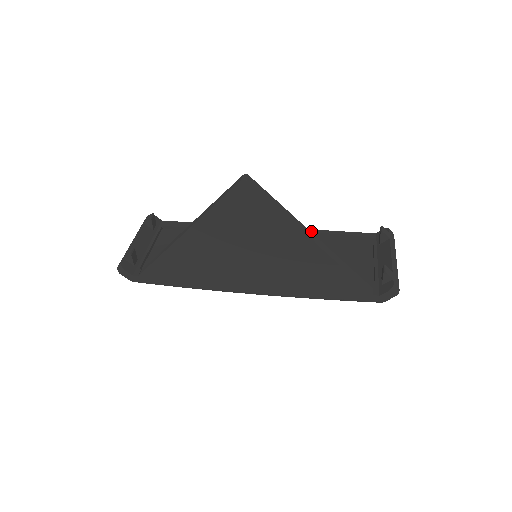
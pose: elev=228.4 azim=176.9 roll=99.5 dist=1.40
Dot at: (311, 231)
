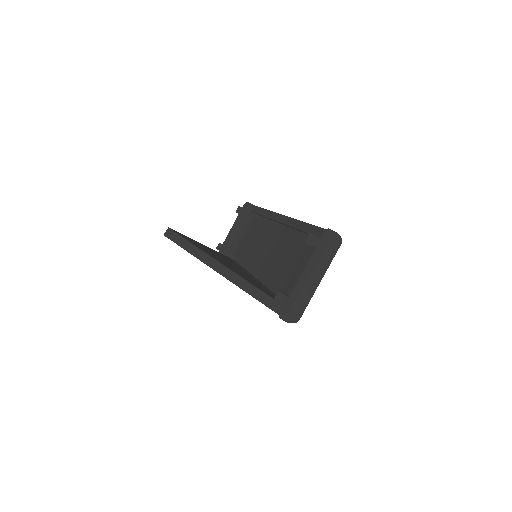
Dot at: (300, 224)
